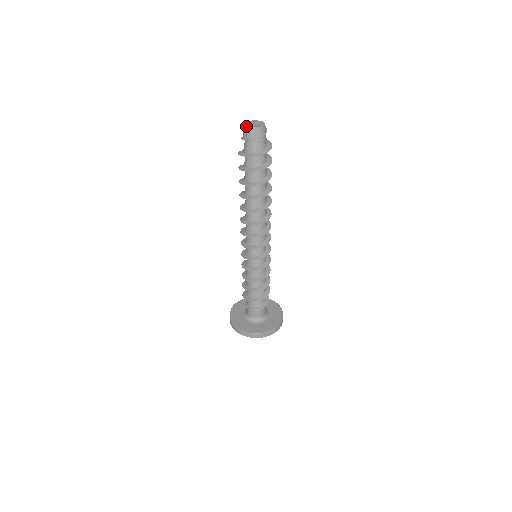
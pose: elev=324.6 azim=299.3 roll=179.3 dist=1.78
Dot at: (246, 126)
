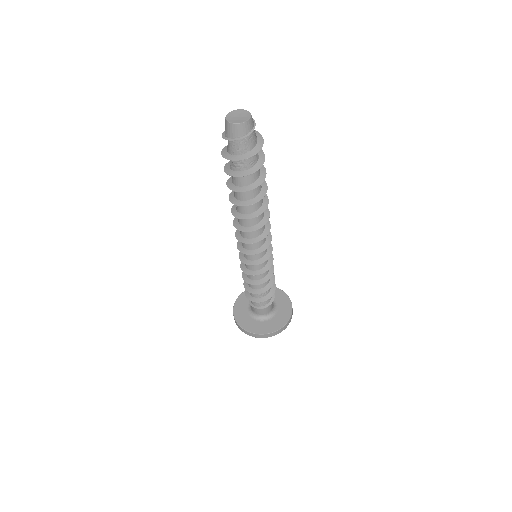
Dot at: (230, 123)
